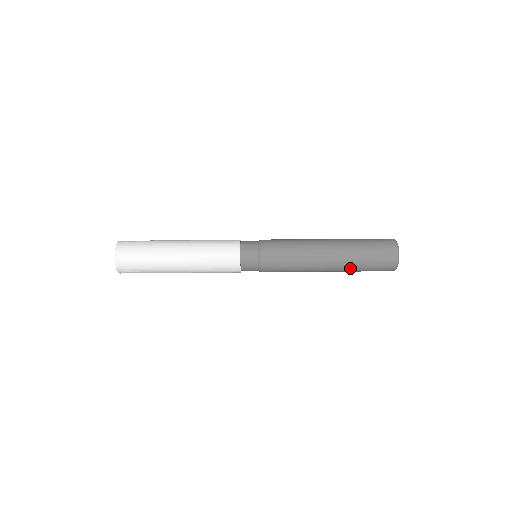
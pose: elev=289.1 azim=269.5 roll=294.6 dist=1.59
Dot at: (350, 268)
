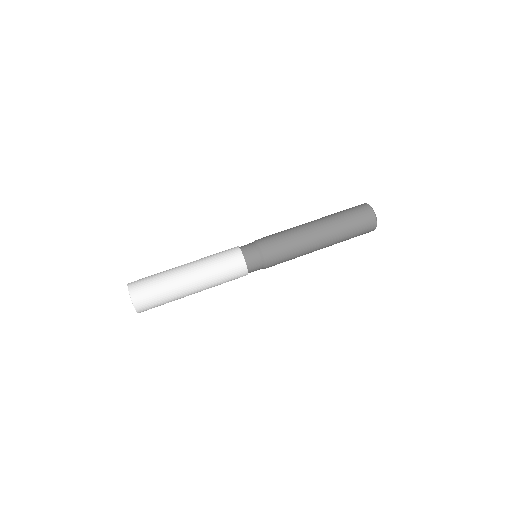
Dot at: (339, 236)
